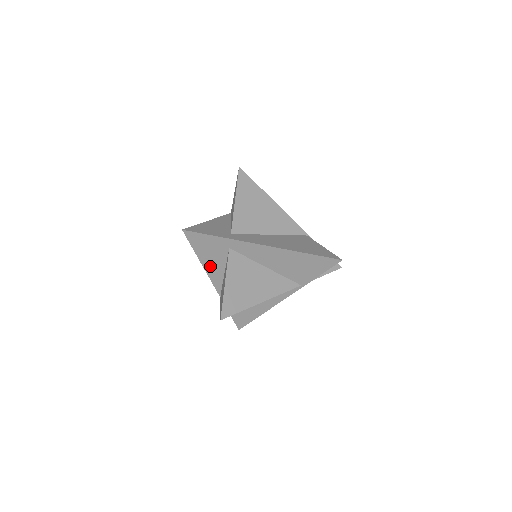
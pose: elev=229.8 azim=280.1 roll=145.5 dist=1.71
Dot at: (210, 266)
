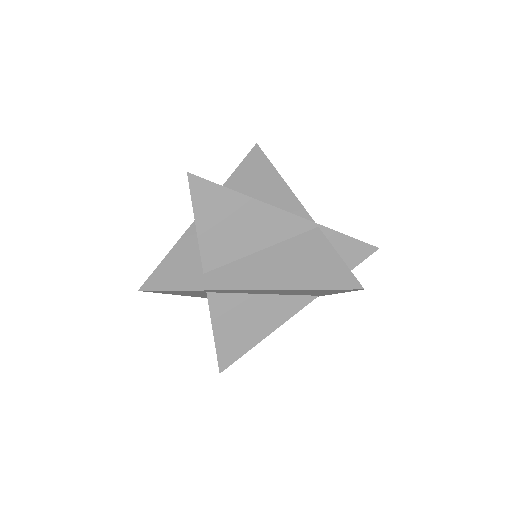
Dot at: (197, 296)
